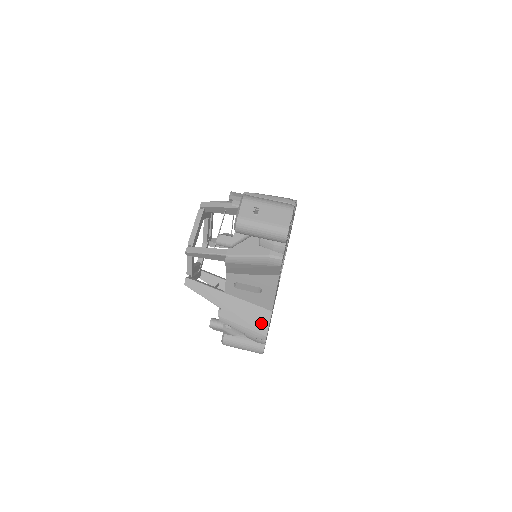
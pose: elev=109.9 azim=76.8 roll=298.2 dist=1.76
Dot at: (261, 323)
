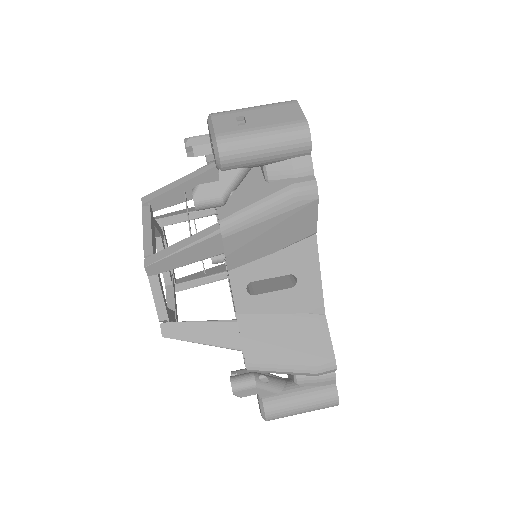
Dot at: (317, 341)
